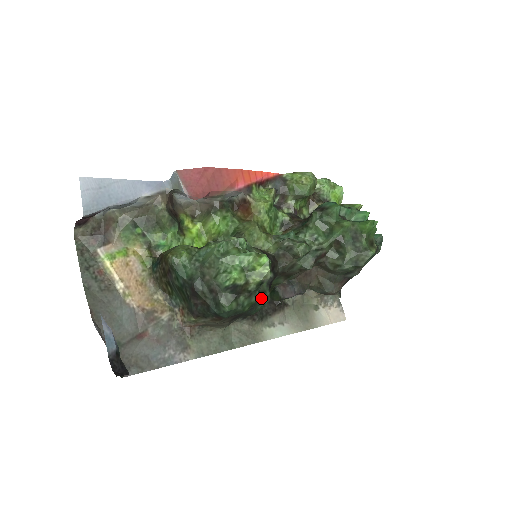
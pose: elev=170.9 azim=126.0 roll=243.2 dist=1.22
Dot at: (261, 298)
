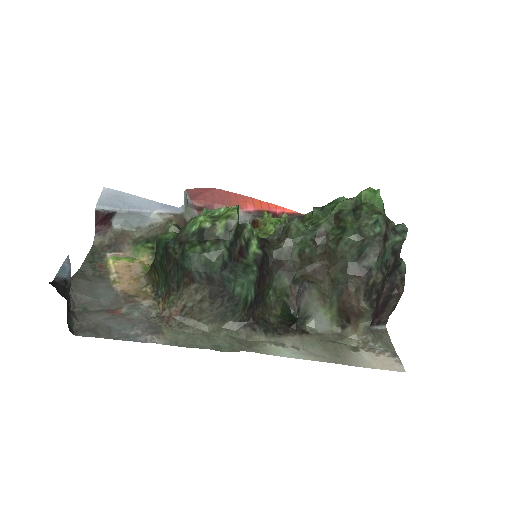
Dot at: (244, 270)
